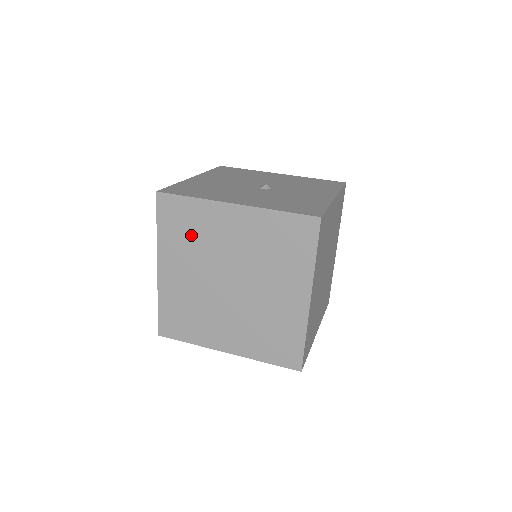
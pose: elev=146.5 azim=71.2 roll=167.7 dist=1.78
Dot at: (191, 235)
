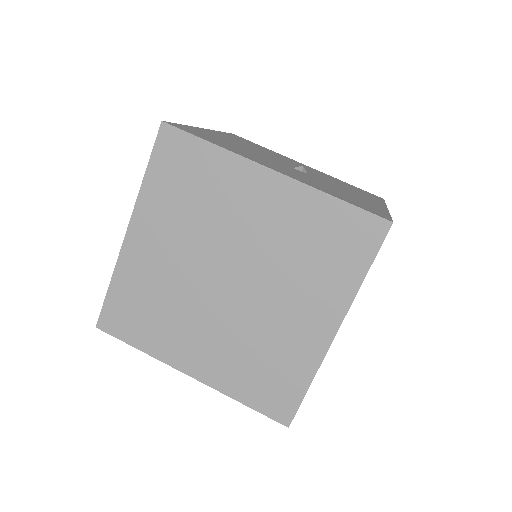
Dot at: (193, 198)
